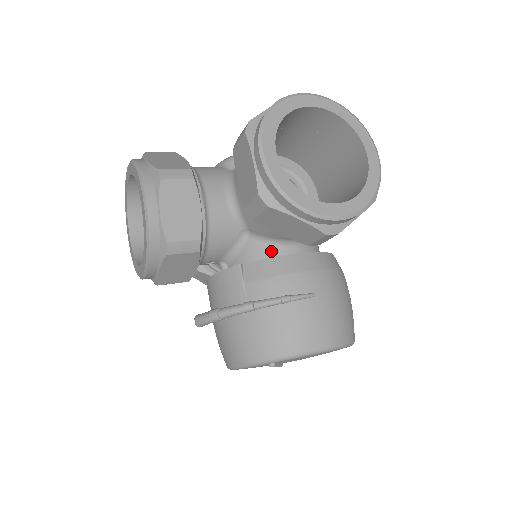
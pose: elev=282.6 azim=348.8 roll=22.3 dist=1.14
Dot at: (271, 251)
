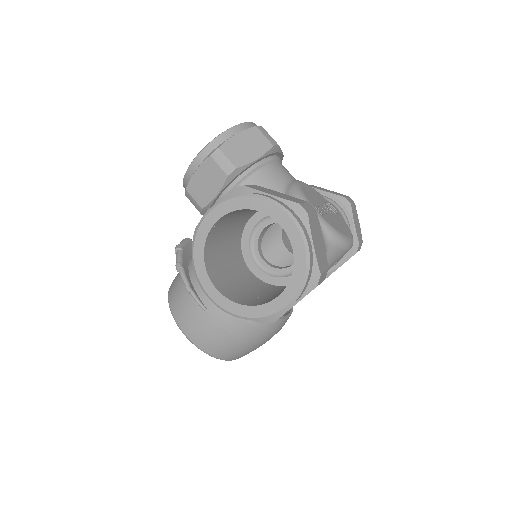
Dot at: occluded
